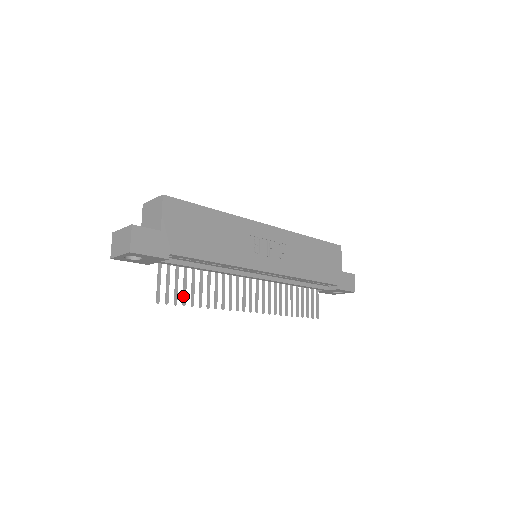
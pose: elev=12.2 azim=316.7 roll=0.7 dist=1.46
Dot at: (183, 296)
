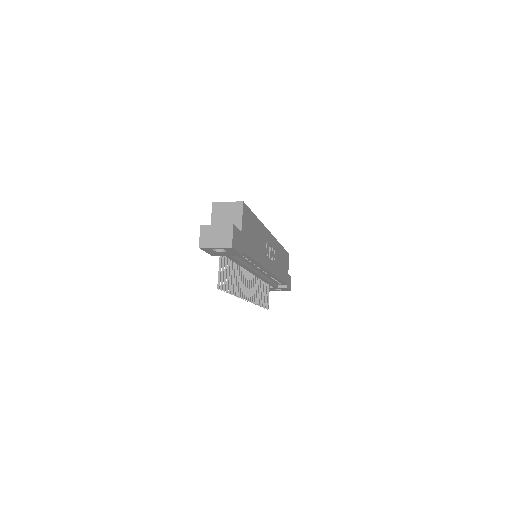
Dot at: (227, 284)
